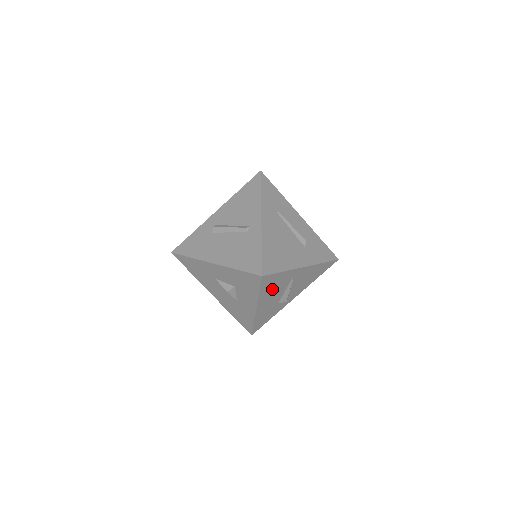
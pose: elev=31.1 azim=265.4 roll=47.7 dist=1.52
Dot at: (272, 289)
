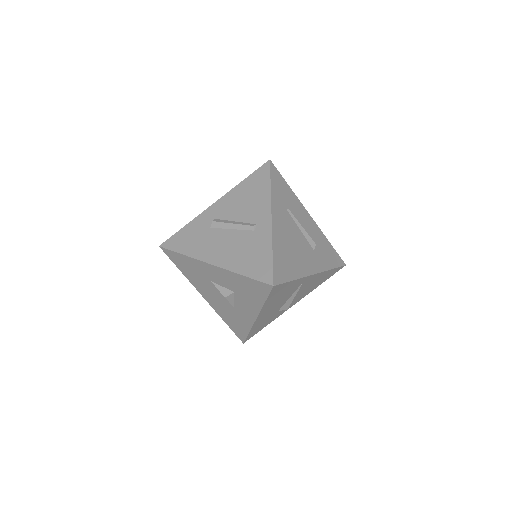
Dot at: (278, 298)
